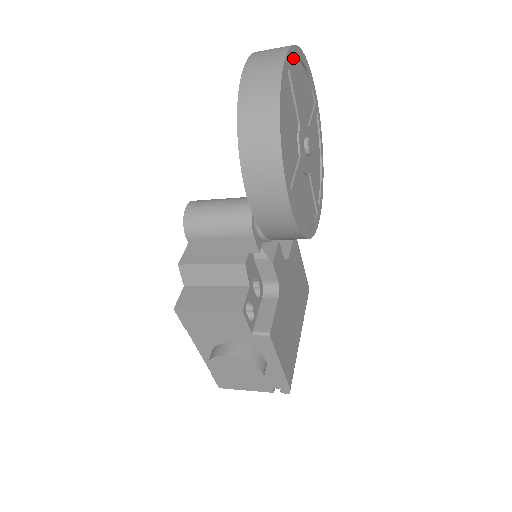
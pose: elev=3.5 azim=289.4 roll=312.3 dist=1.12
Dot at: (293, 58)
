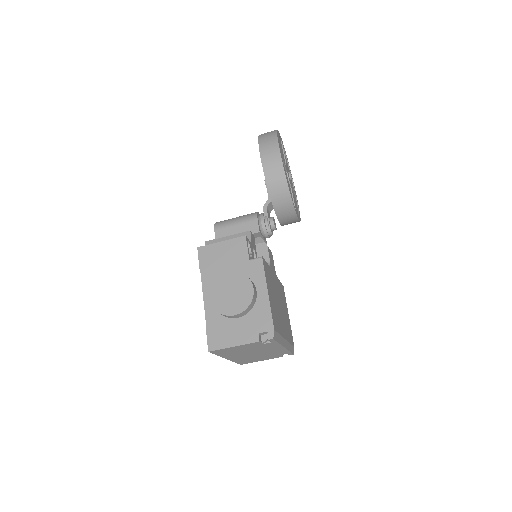
Dot at: (284, 148)
